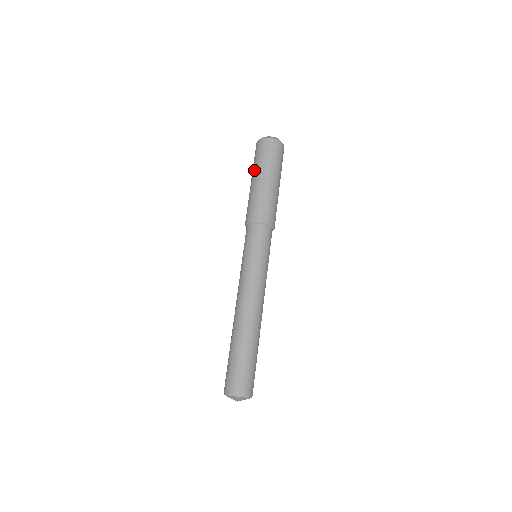
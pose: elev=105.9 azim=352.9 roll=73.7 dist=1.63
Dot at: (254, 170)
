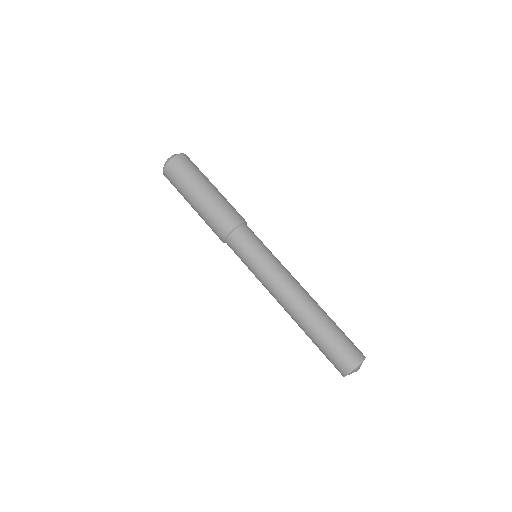
Dot at: (185, 195)
